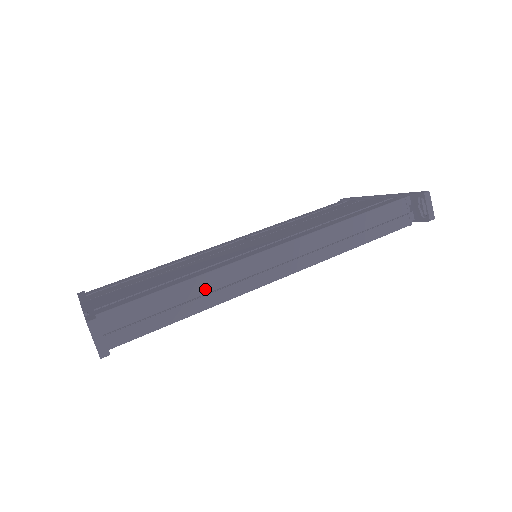
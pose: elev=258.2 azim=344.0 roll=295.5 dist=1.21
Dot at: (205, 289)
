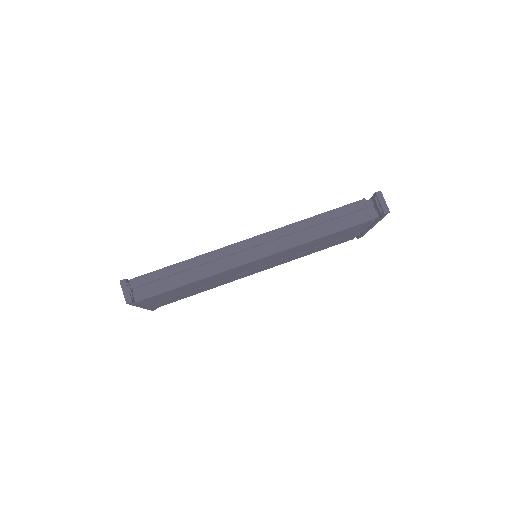
Dot at: (200, 268)
